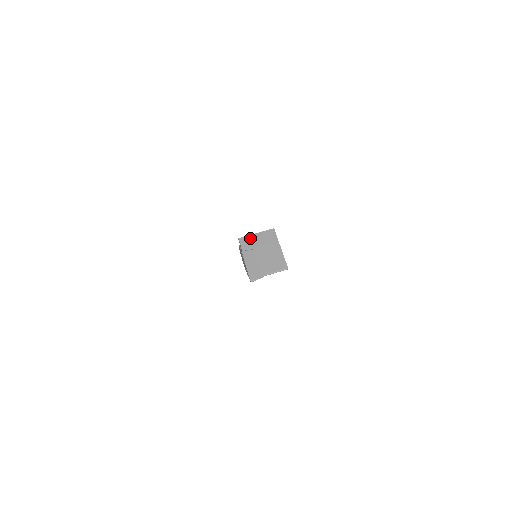
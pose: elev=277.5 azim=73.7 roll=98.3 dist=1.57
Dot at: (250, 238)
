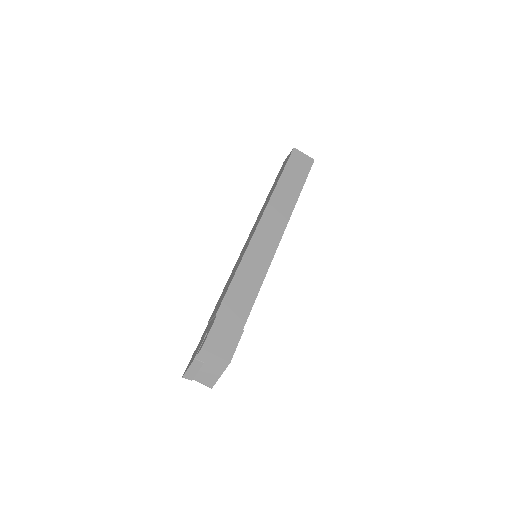
Dot at: (209, 355)
